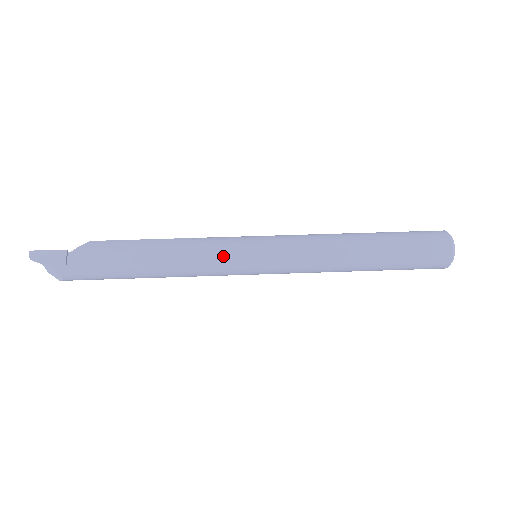
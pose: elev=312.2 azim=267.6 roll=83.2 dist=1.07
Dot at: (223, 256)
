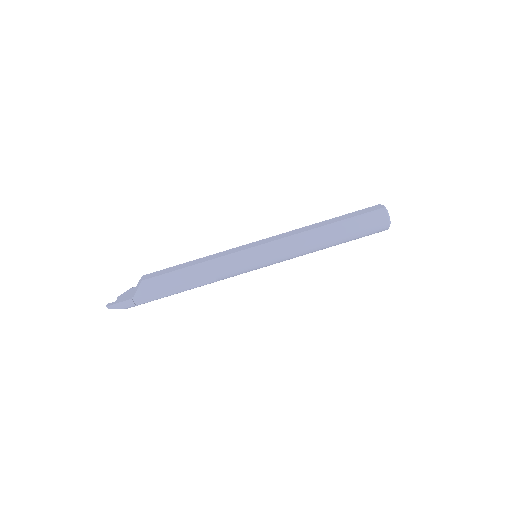
Dot at: (237, 273)
